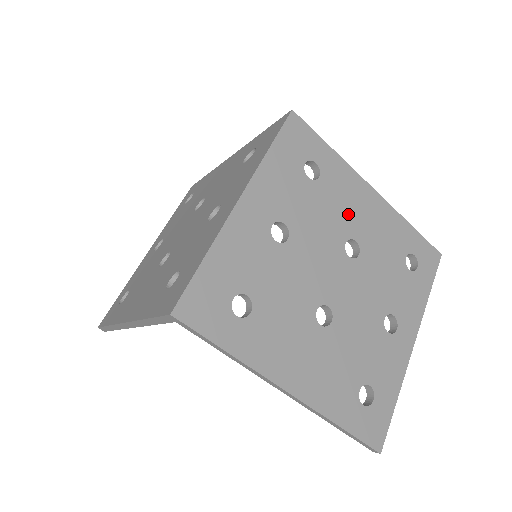
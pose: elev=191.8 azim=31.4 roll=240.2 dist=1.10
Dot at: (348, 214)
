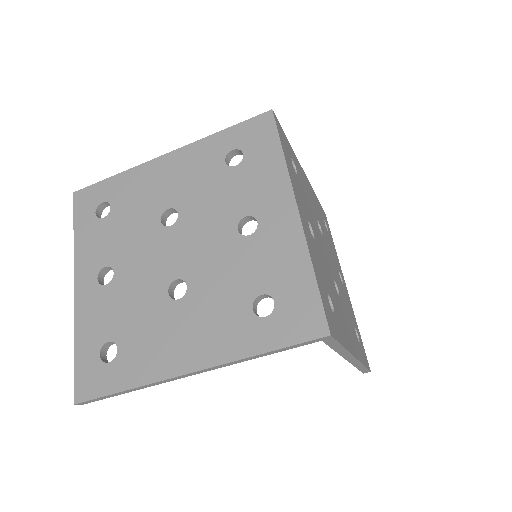
Dot at: (310, 199)
